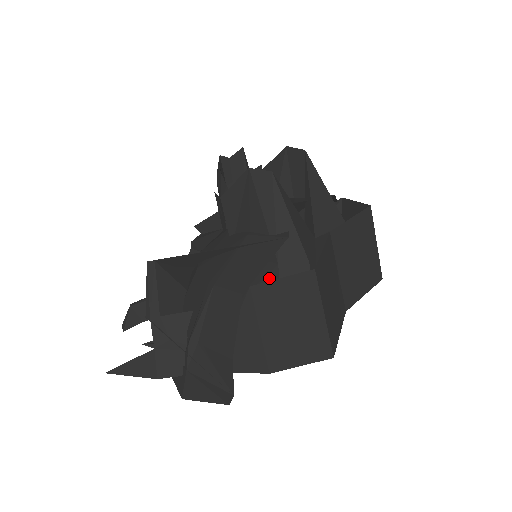
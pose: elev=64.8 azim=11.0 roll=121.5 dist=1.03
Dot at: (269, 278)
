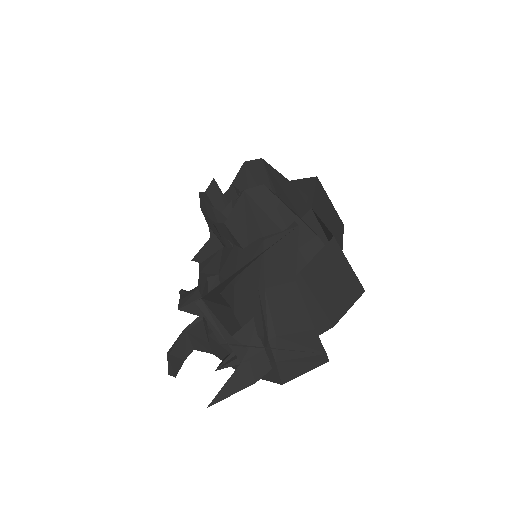
Dot at: occluded
